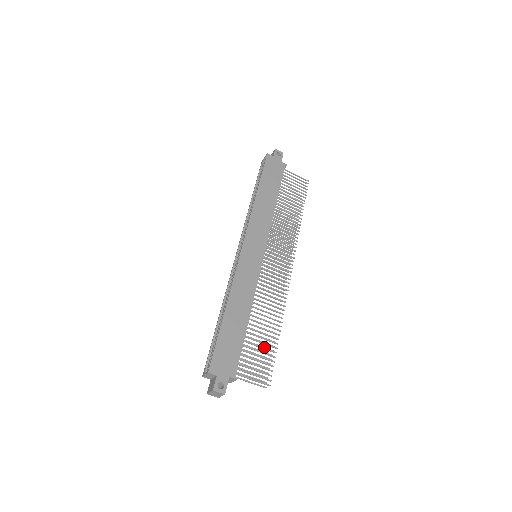
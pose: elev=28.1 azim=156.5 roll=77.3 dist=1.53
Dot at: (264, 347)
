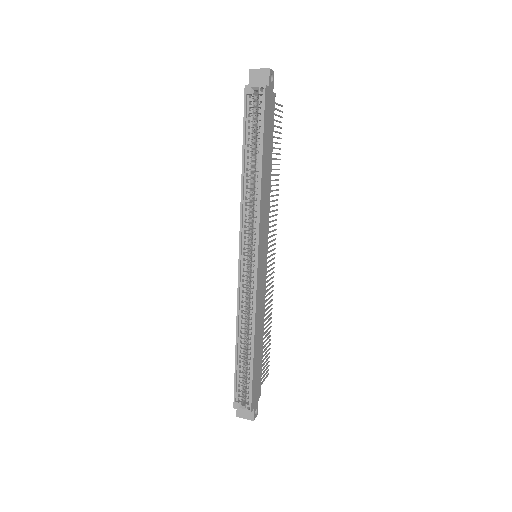
Dot at: occluded
